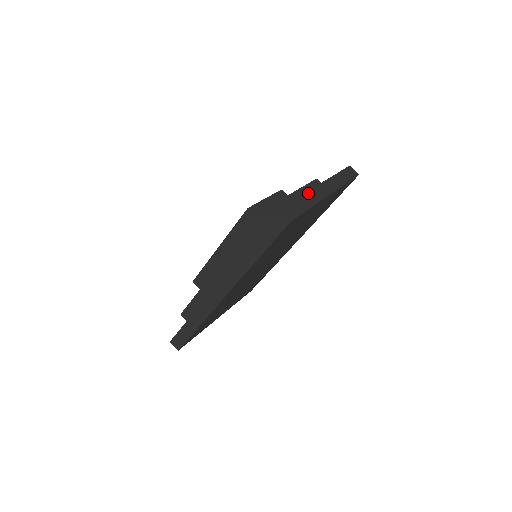
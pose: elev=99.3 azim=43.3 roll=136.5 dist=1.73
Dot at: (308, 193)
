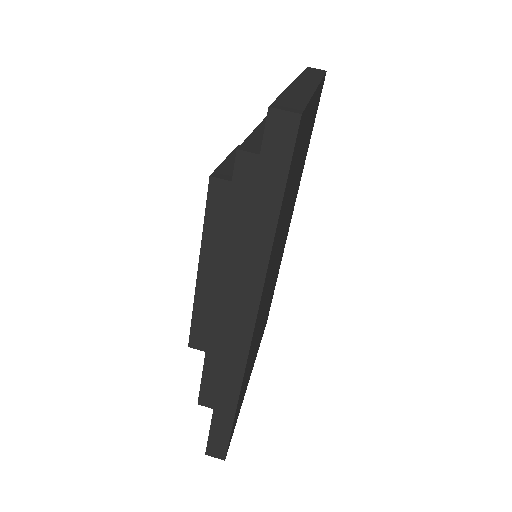
Dot at: (289, 89)
